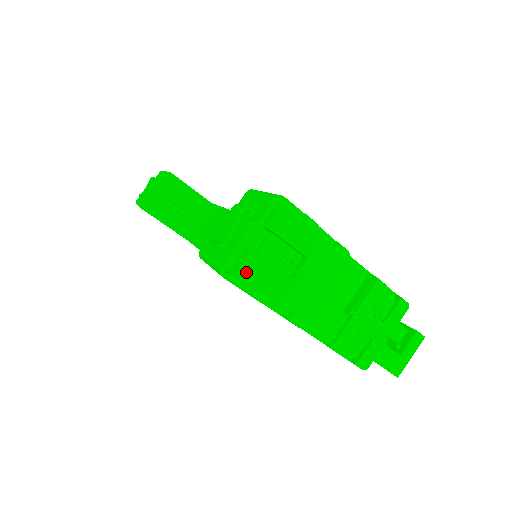
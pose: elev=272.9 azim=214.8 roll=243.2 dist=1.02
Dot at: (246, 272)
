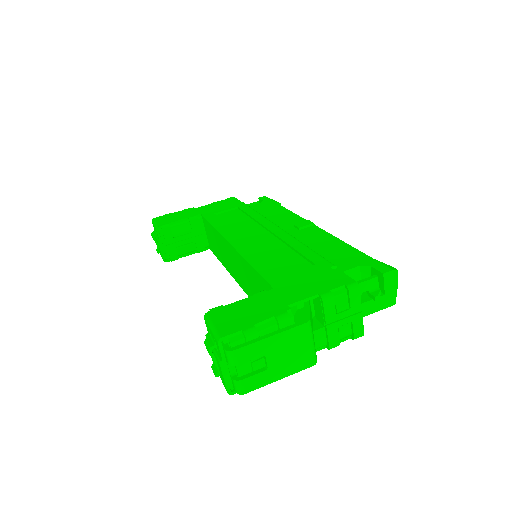
Dot at: (241, 392)
